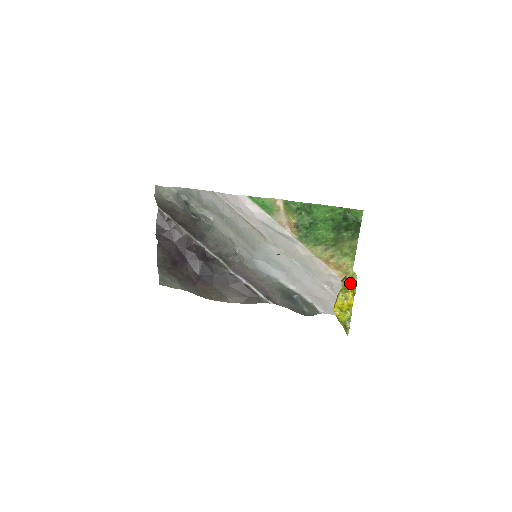
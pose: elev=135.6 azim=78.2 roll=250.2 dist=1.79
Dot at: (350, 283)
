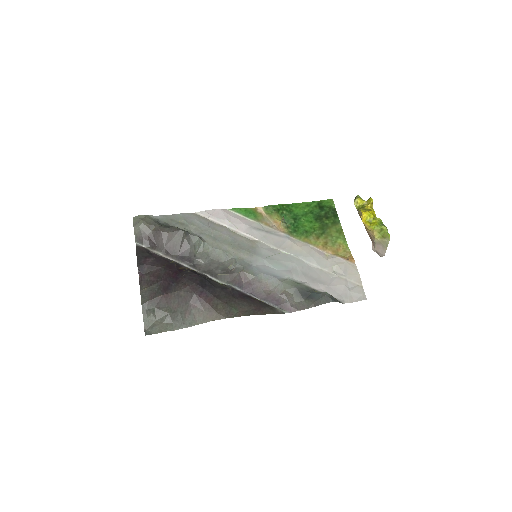
Dot at: (363, 200)
